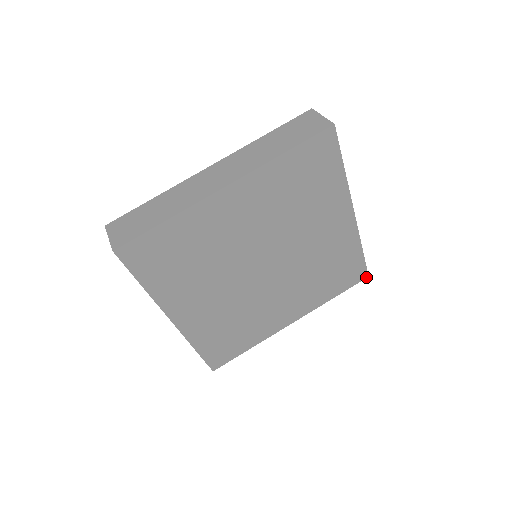
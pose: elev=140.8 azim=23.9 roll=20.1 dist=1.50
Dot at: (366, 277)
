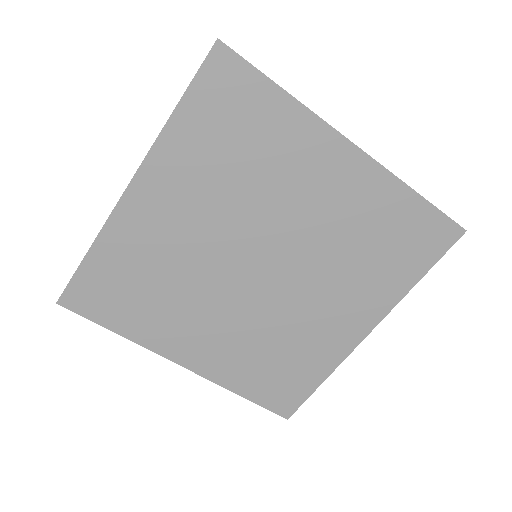
Dot at: (286, 417)
